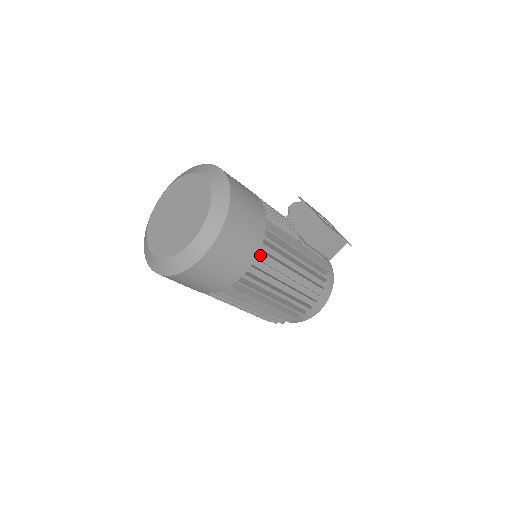
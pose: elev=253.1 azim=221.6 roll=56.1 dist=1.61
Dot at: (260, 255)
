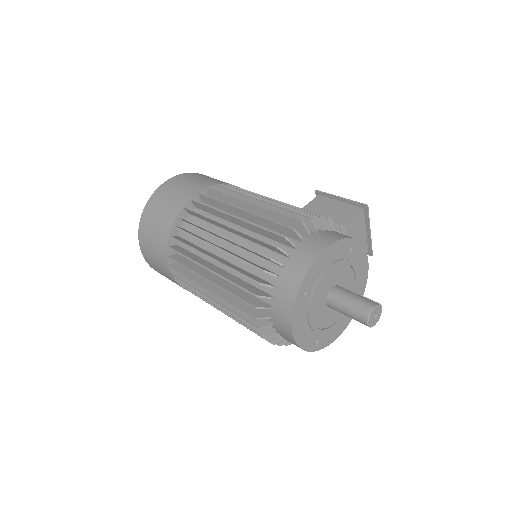
Dot at: occluded
